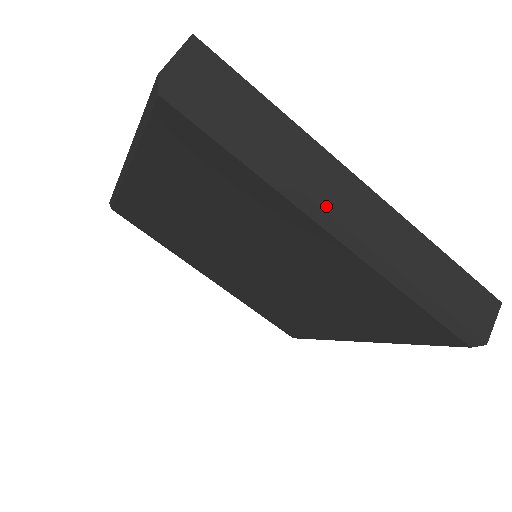
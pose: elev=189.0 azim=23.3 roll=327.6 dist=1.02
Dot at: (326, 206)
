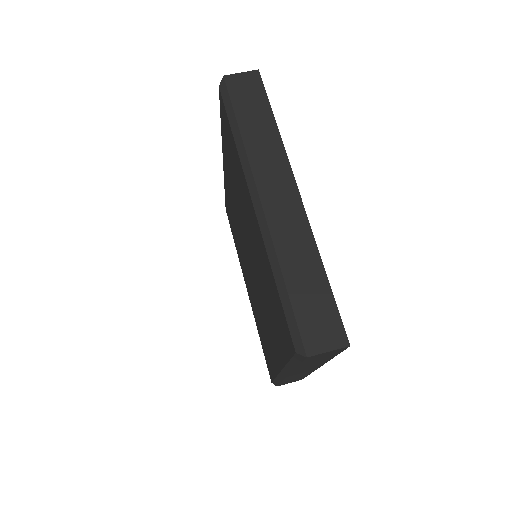
Dot at: (259, 183)
